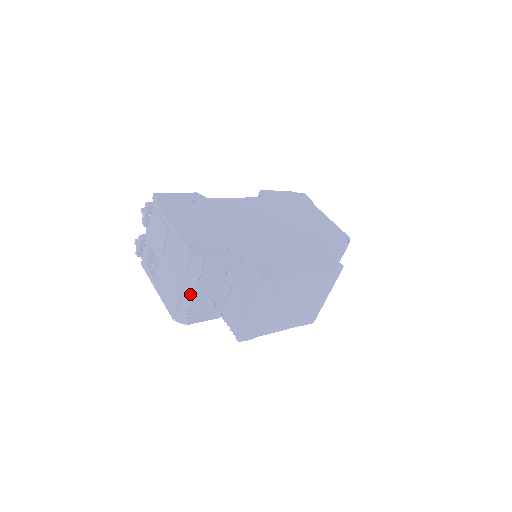
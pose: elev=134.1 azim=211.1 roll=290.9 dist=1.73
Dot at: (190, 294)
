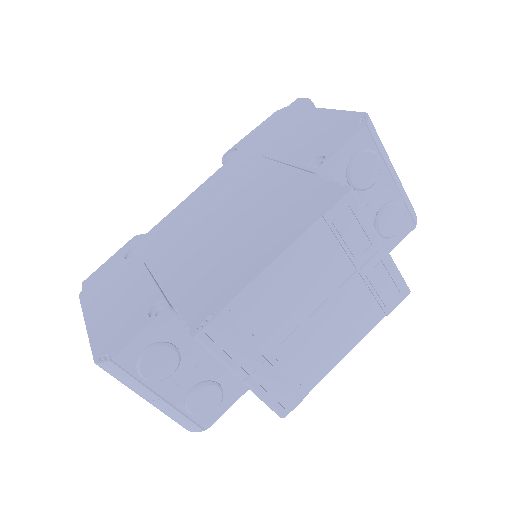
Dot at: (158, 401)
